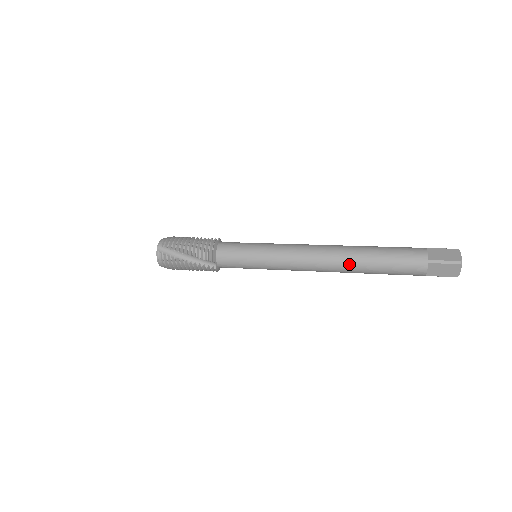
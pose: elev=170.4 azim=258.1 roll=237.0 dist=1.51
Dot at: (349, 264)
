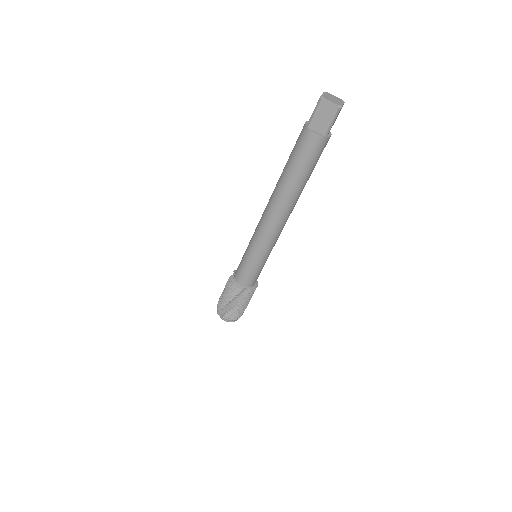
Dot at: occluded
